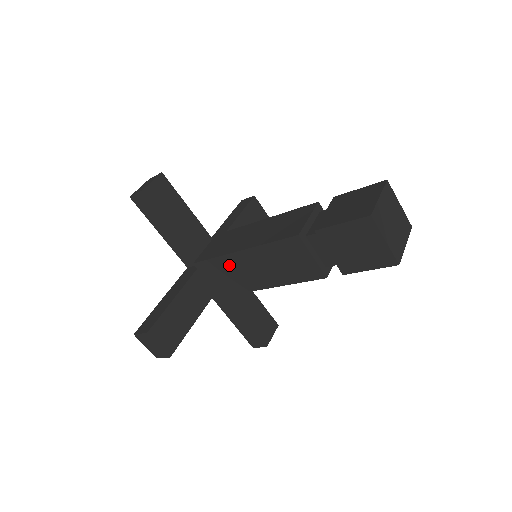
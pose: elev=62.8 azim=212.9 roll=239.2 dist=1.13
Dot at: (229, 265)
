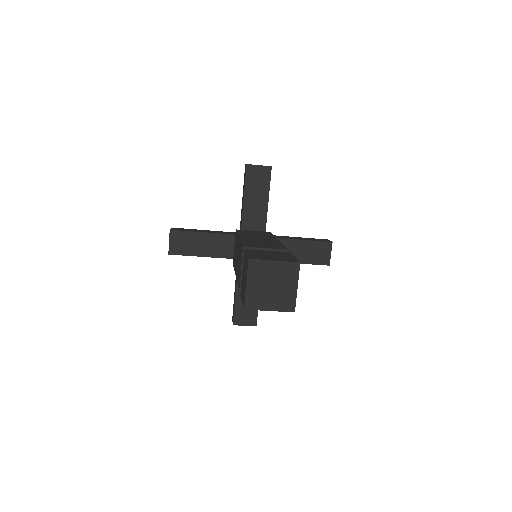
Dot at: occluded
